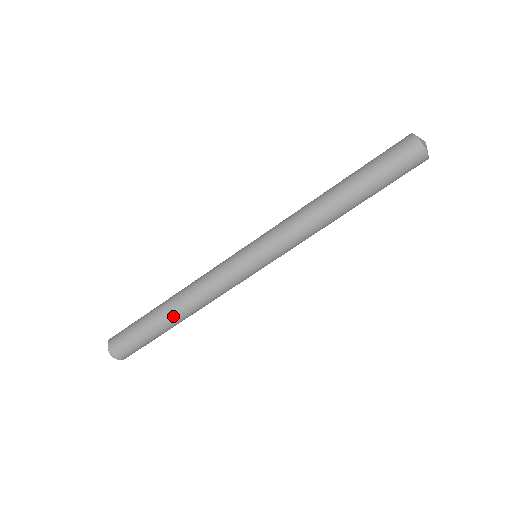
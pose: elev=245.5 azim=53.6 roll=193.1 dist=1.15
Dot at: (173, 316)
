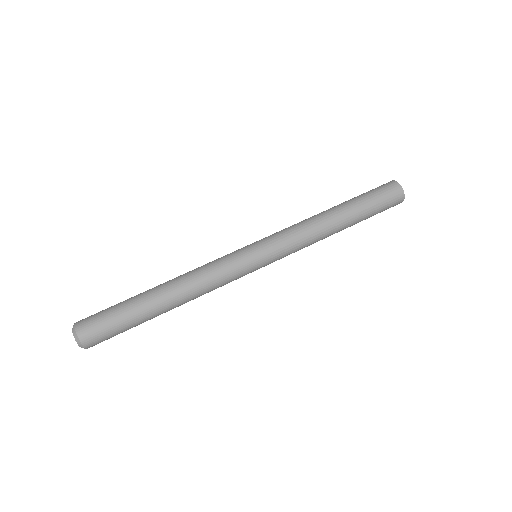
Dot at: (158, 286)
